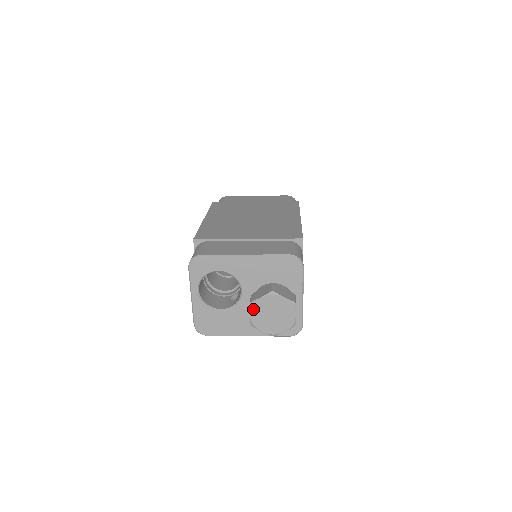
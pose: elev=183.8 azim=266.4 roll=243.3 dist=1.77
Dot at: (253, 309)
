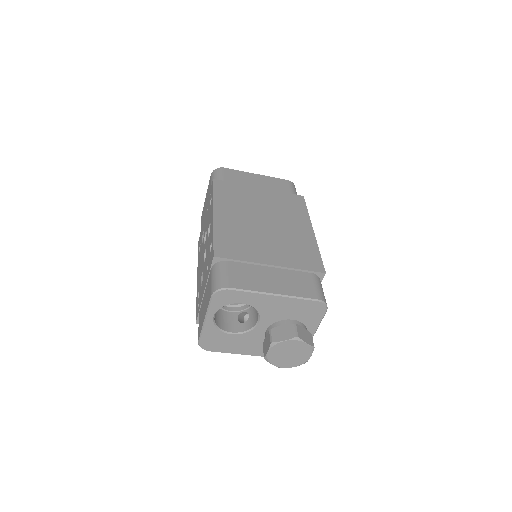
Dot at: (273, 348)
